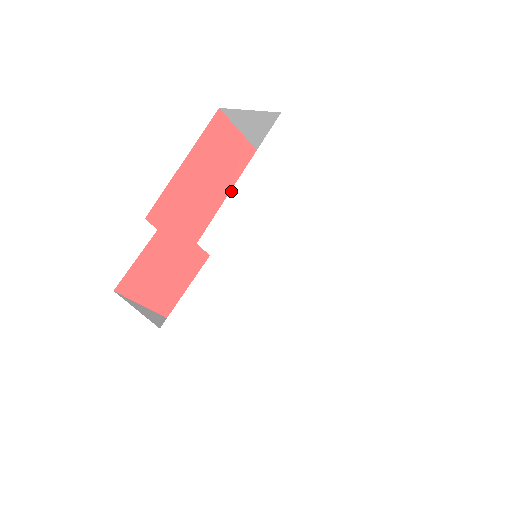
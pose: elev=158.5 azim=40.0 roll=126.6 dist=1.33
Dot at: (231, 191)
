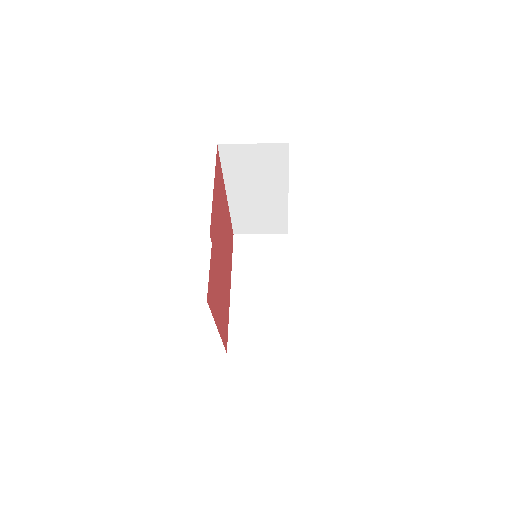
Dot at: occluded
